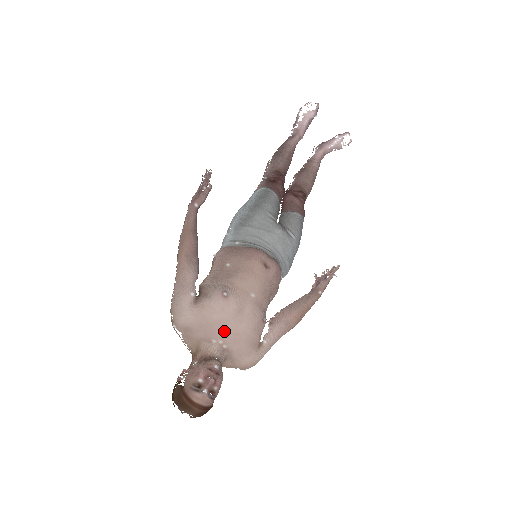
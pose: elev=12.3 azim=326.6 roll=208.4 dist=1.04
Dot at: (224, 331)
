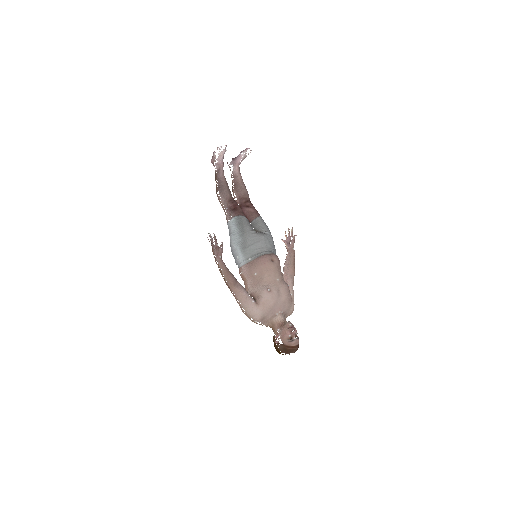
Dot at: (278, 306)
